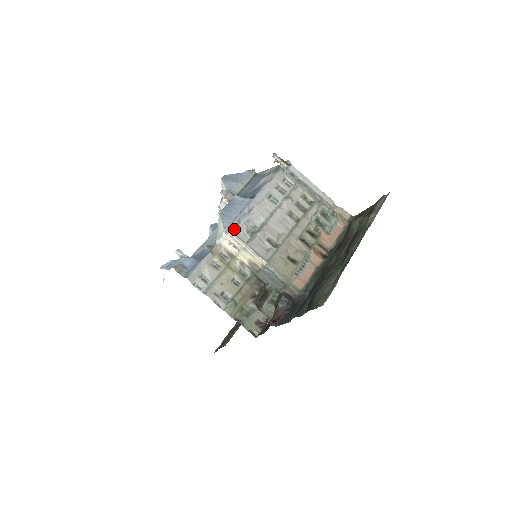
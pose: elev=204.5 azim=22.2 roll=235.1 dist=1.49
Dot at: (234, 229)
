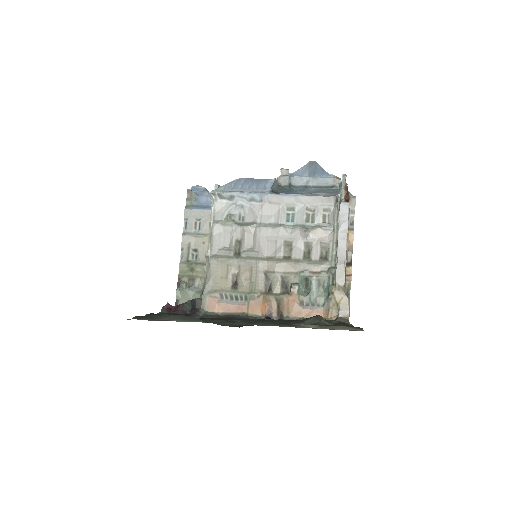
Dot at: (220, 199)
